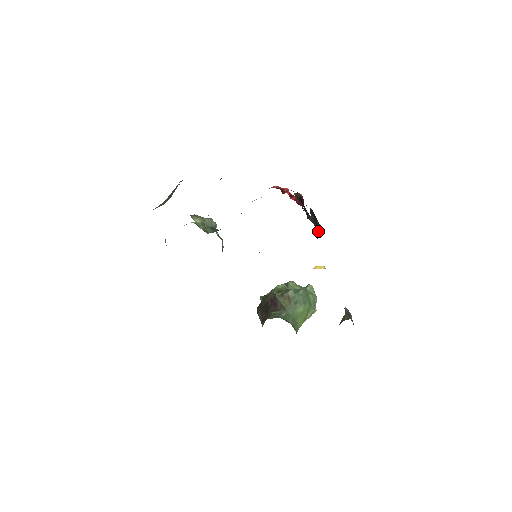
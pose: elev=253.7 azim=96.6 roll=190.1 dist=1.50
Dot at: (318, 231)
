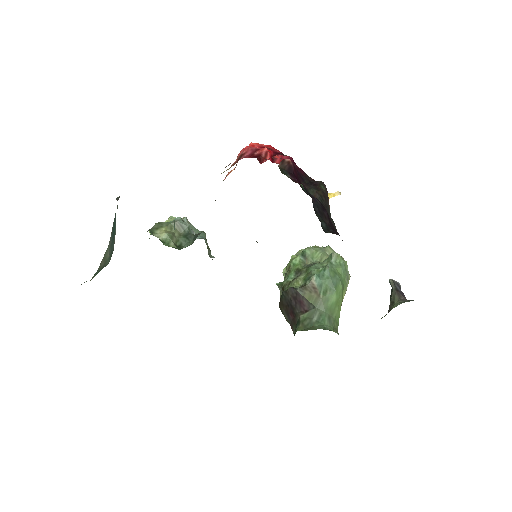
Dot at: (327, 201)
